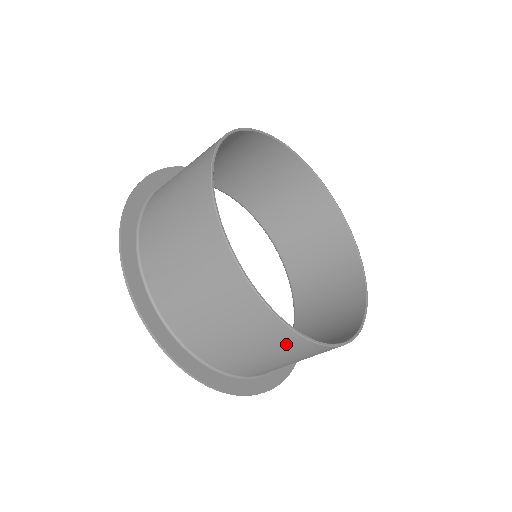
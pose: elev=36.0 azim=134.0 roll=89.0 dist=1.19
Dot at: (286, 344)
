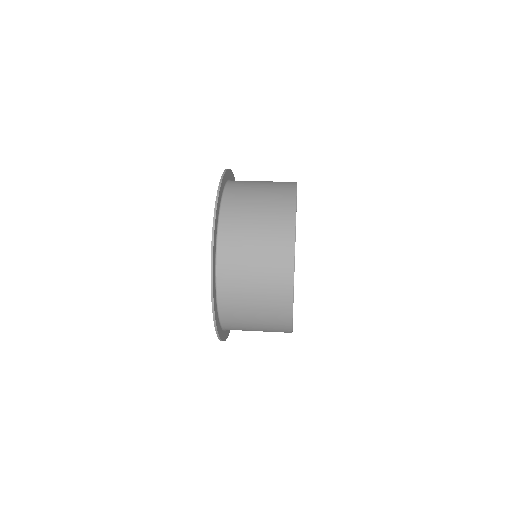
Dot at: (279, 320)
